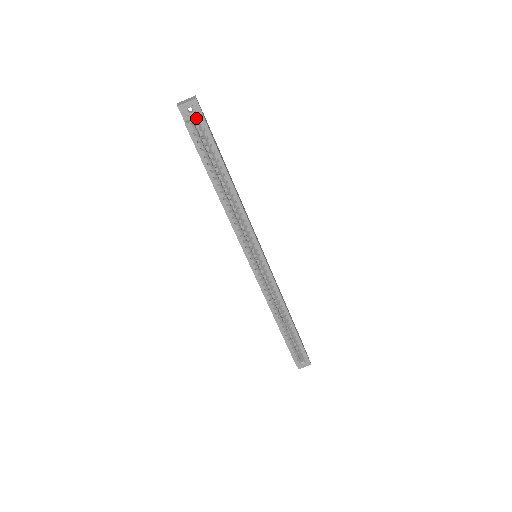
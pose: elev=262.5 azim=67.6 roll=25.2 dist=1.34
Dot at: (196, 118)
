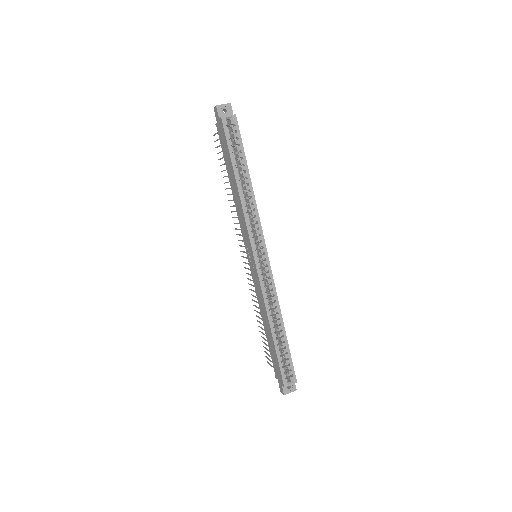
Dot at: (230, 115)
